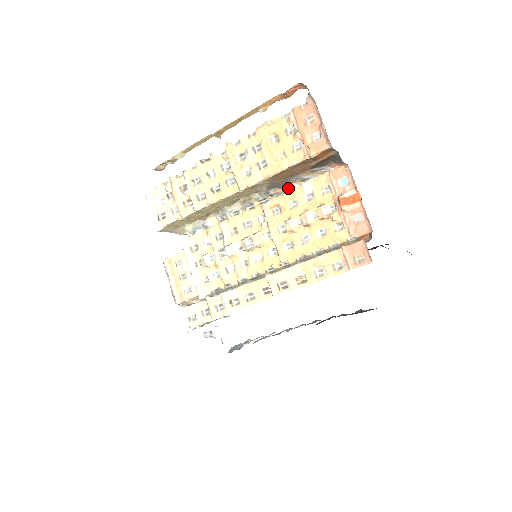
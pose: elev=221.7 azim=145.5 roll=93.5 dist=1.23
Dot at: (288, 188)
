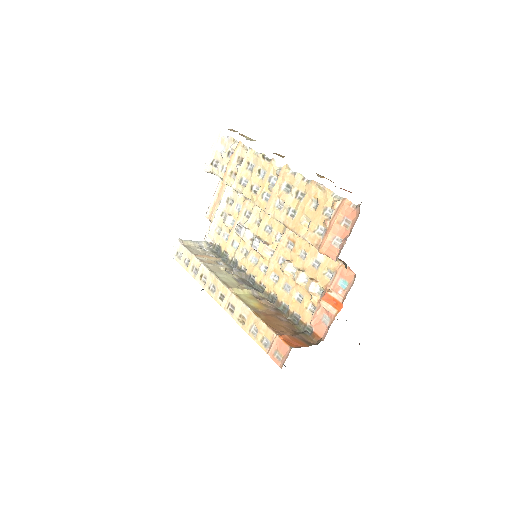
Dot at: occluded
